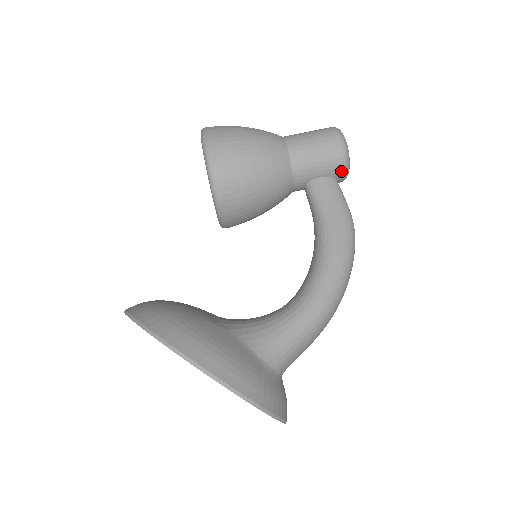
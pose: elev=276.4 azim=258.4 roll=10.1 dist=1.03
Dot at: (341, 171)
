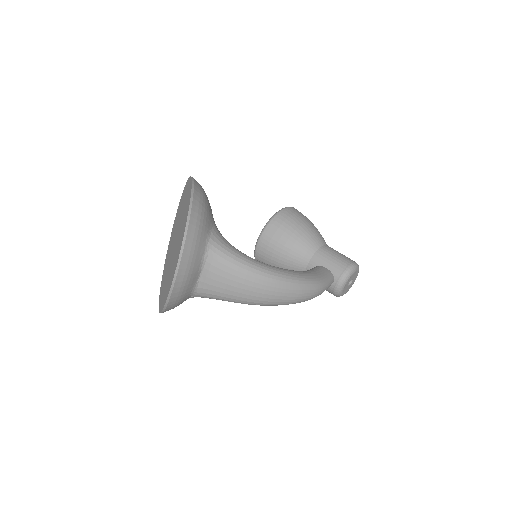
Dot at: (340, 275)
